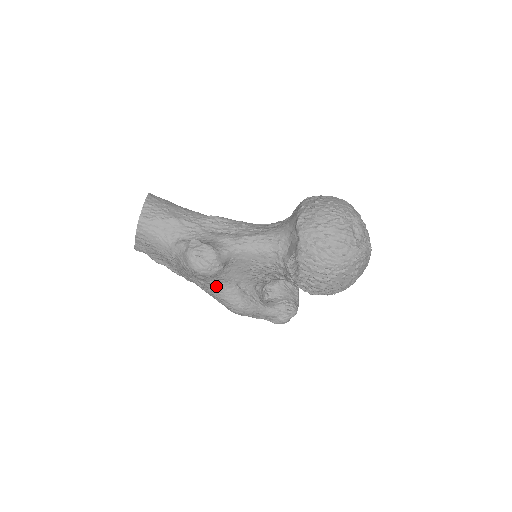
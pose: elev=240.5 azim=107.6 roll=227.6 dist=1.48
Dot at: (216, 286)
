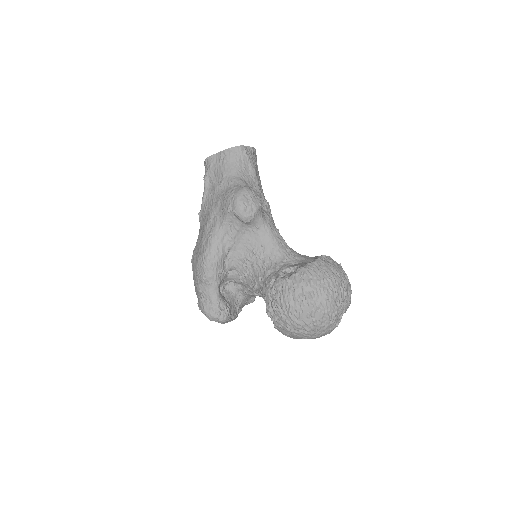
Dot at: (222, 230)
